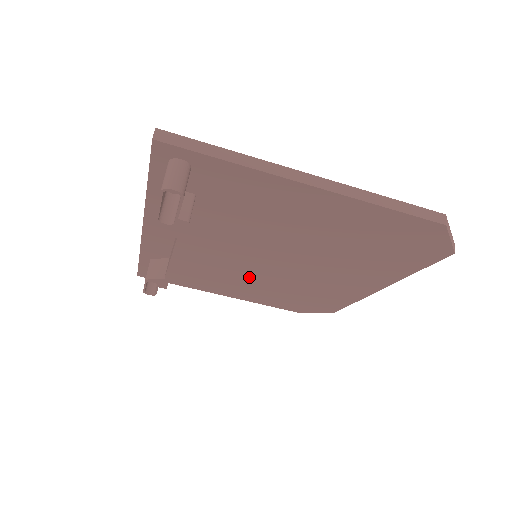
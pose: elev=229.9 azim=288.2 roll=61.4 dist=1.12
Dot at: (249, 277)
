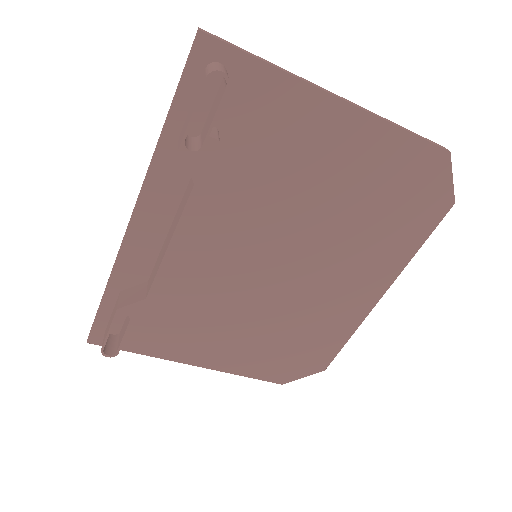
Dot at: (239, 307)
